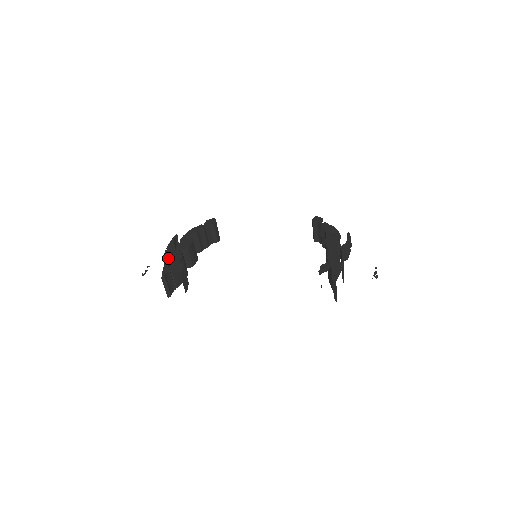
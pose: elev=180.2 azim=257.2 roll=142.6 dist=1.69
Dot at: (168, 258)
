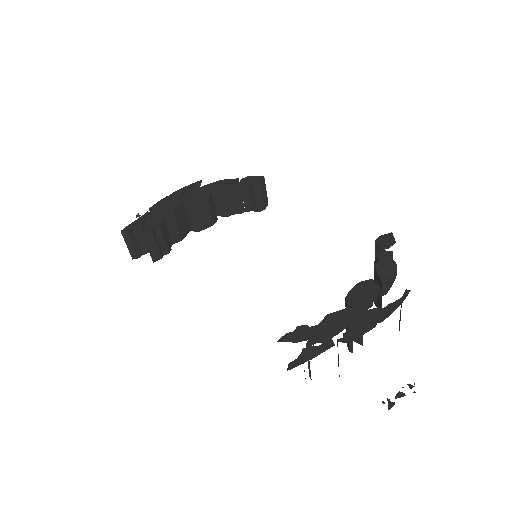
Dot at: (158, 207)
